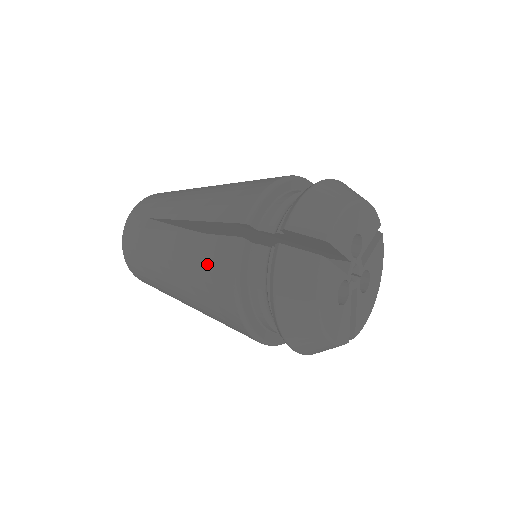
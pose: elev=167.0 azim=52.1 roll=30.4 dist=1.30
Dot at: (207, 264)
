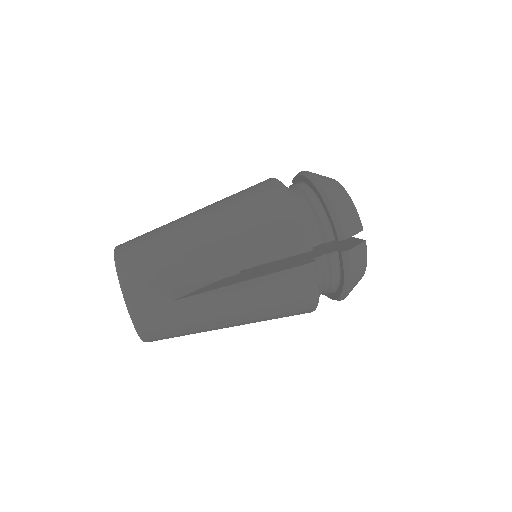
Dot at: (284, 294)
